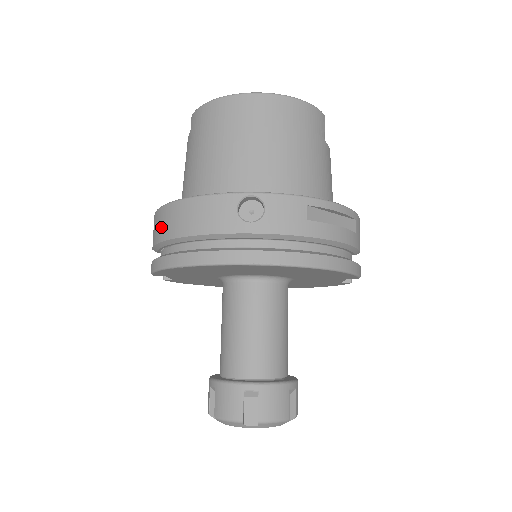
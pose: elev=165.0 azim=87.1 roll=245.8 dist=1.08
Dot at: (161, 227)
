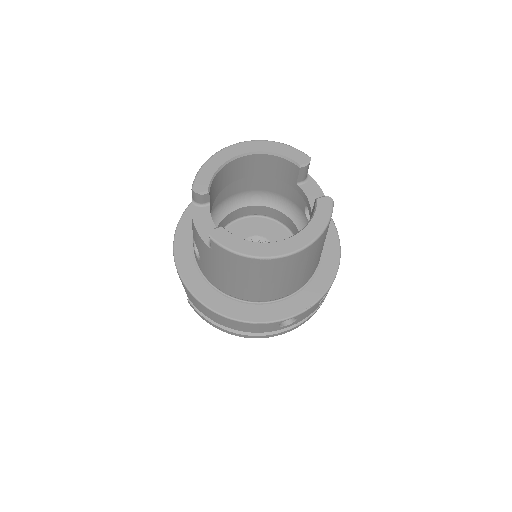
Dot at: (210, 316)
